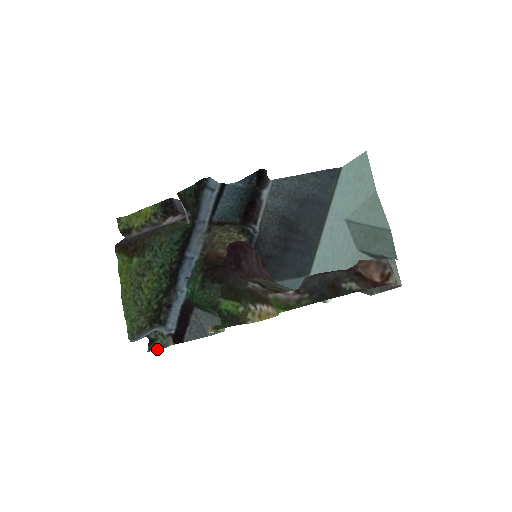
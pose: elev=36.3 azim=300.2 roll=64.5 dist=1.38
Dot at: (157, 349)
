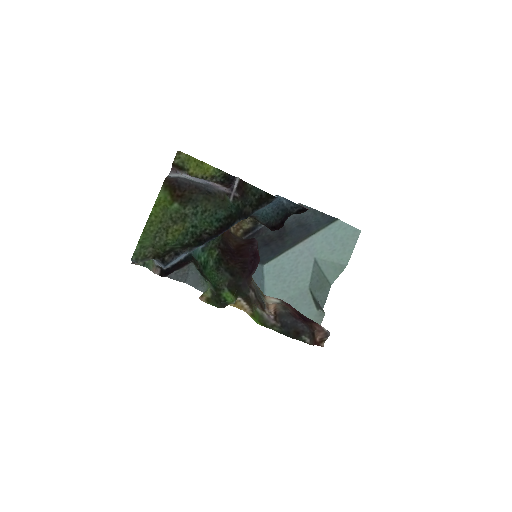
Dot at: (139, 264)
